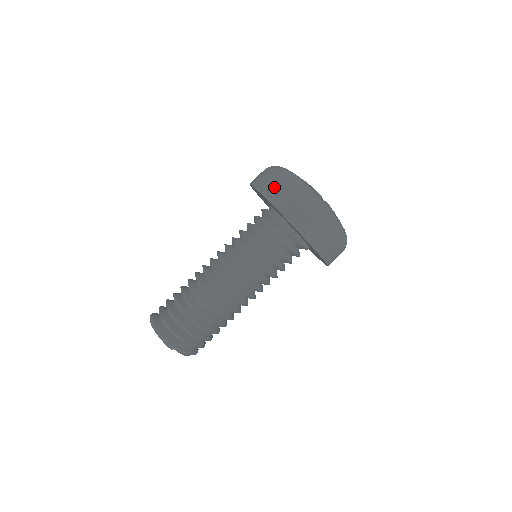
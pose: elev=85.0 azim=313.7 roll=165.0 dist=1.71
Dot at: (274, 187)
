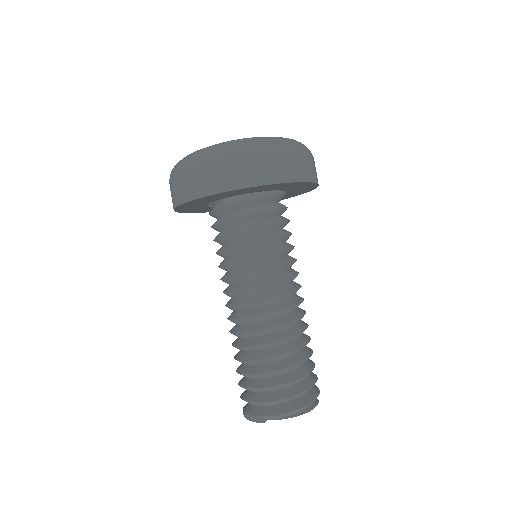
Dot at: occluded
